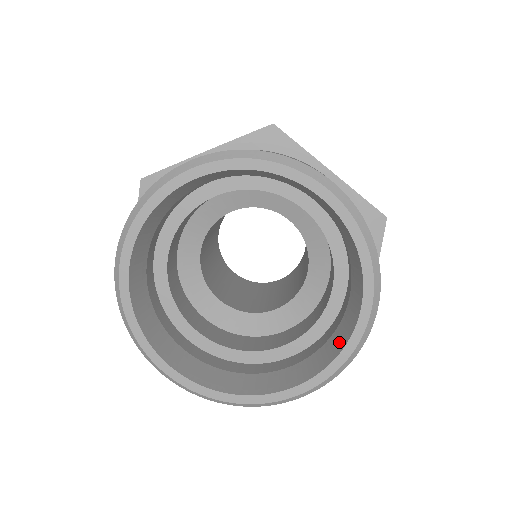
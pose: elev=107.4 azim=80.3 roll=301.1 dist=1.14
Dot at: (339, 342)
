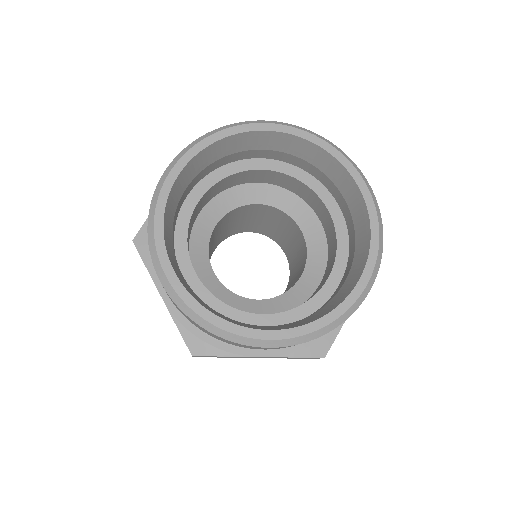
Dot at: (363, 220)
